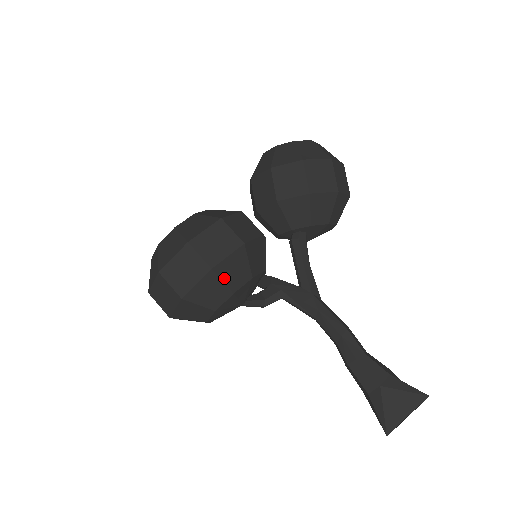
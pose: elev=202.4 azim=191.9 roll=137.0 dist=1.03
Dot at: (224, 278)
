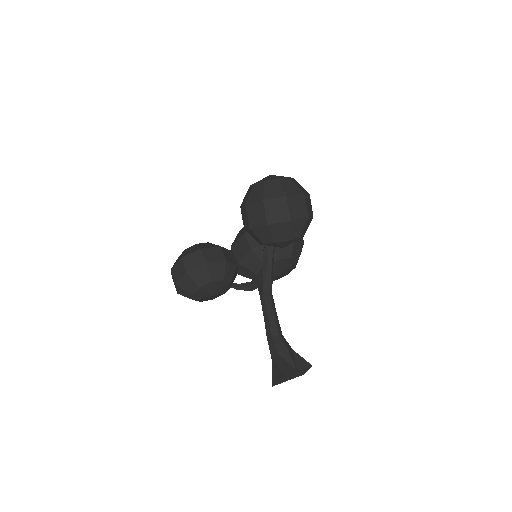
Dot at: (184, 288)
